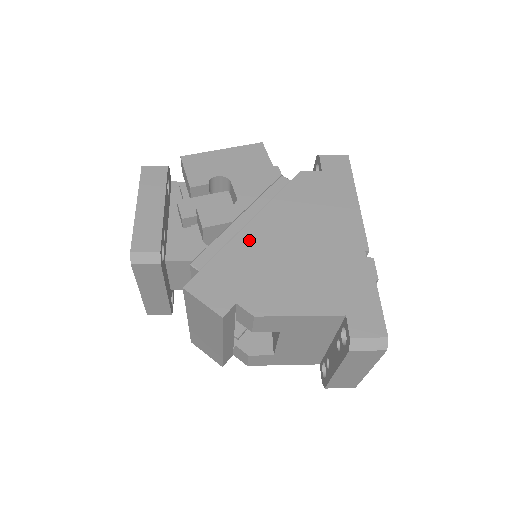
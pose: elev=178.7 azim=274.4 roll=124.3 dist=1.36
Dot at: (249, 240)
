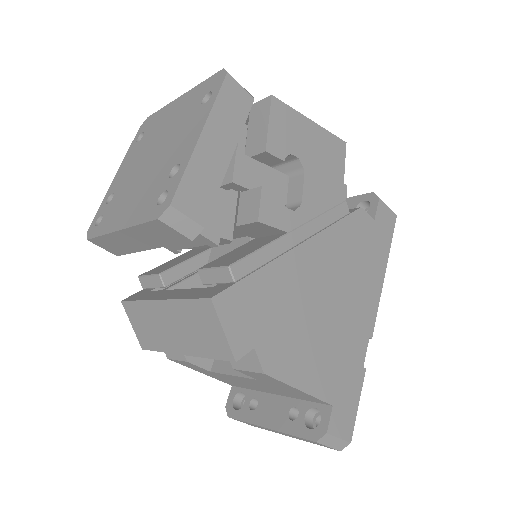
Dot at: (293, 268)
